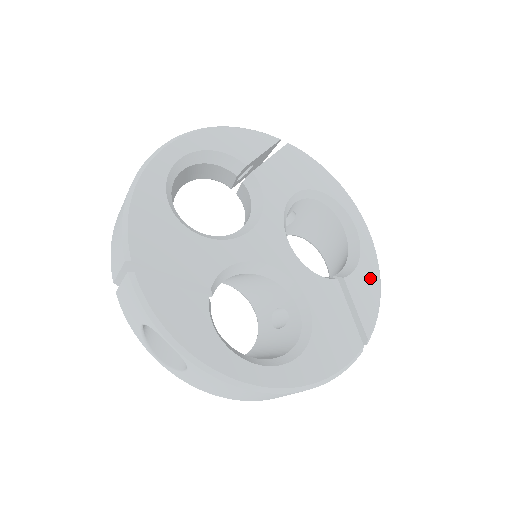
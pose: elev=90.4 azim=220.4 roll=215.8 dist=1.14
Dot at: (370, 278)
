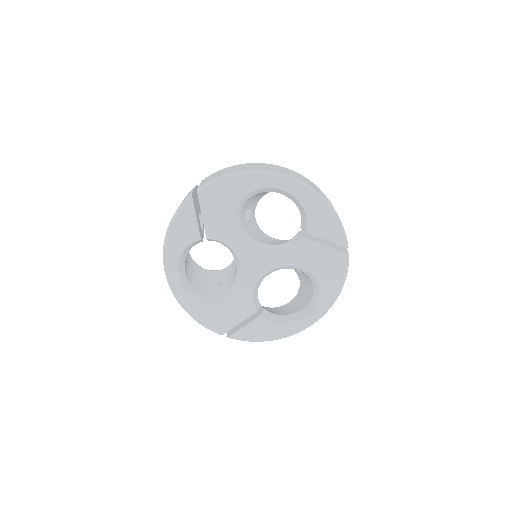
Dot at: (319, 212)
